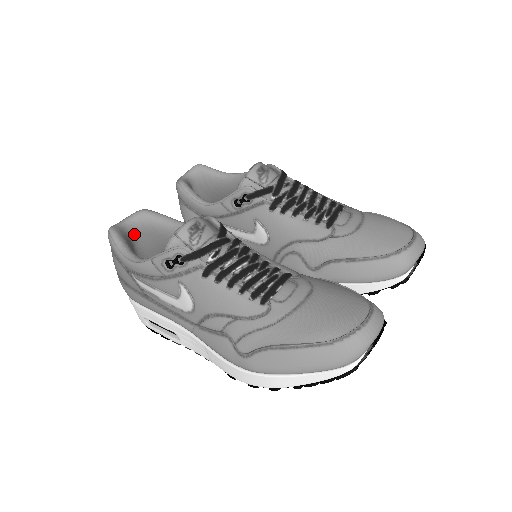
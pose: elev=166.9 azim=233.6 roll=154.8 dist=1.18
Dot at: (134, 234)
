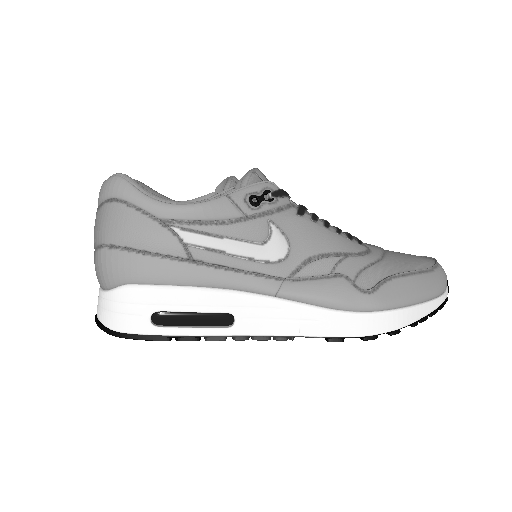
Dot at: occluded
